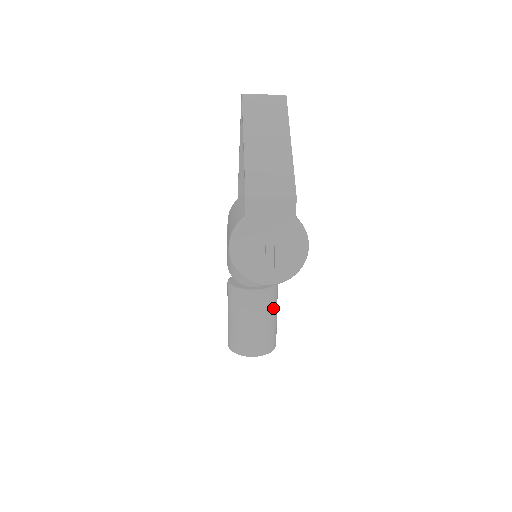
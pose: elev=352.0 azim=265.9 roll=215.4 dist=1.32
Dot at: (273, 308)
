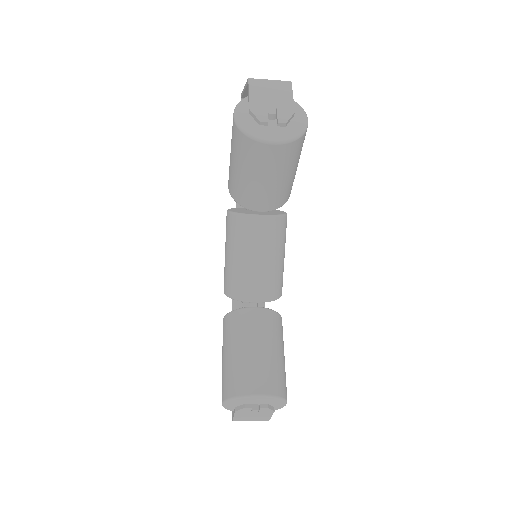
Dot at: (279, 338)
